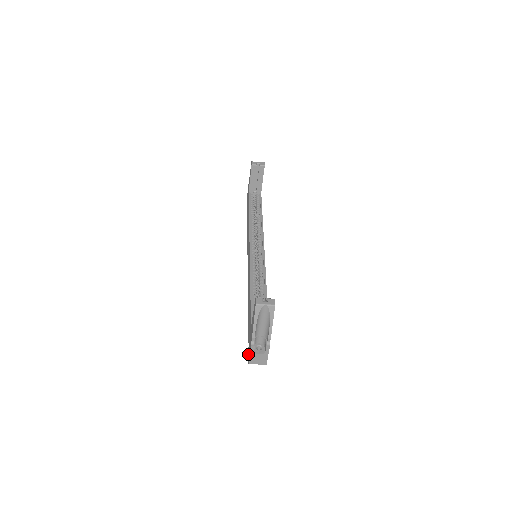
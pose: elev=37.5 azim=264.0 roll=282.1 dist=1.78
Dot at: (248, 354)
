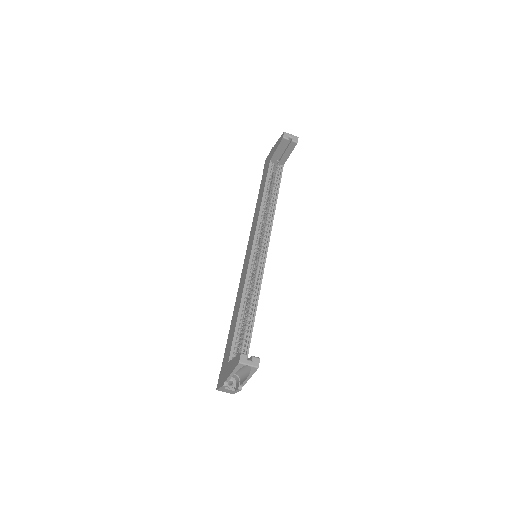
Dot at: occluded
